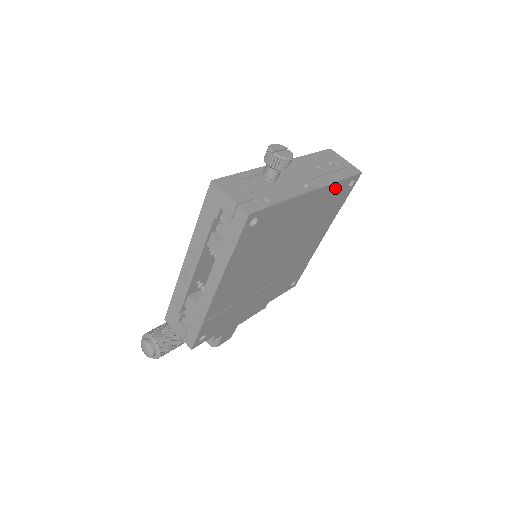
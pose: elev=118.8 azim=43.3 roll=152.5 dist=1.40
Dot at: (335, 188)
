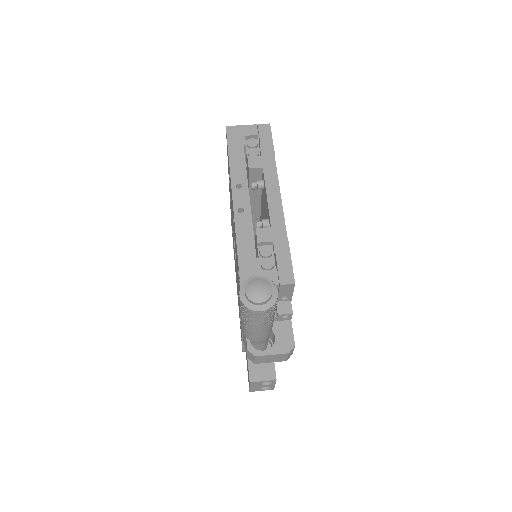
Dot at: occluded
